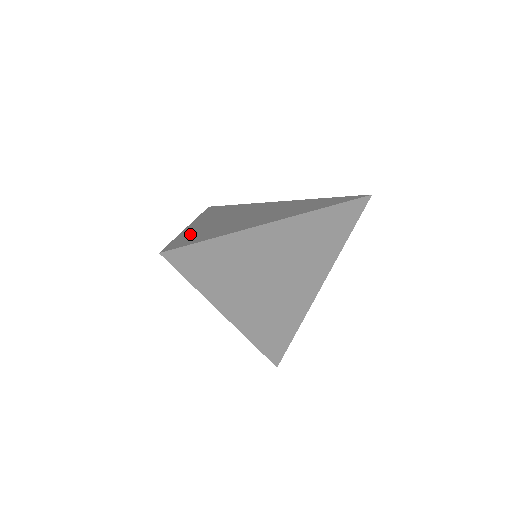
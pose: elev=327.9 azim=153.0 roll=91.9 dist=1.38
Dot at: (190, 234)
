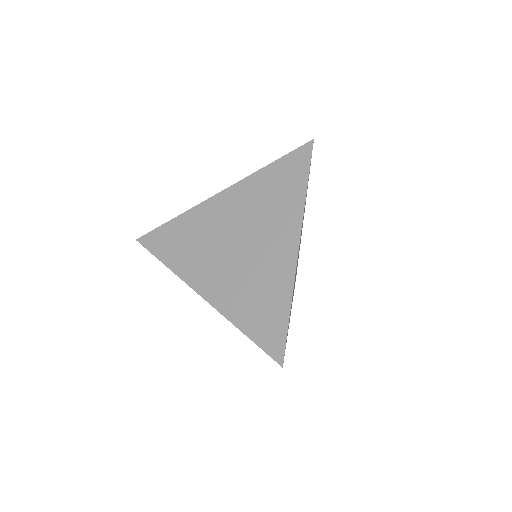
Dot at: (246, 317)
